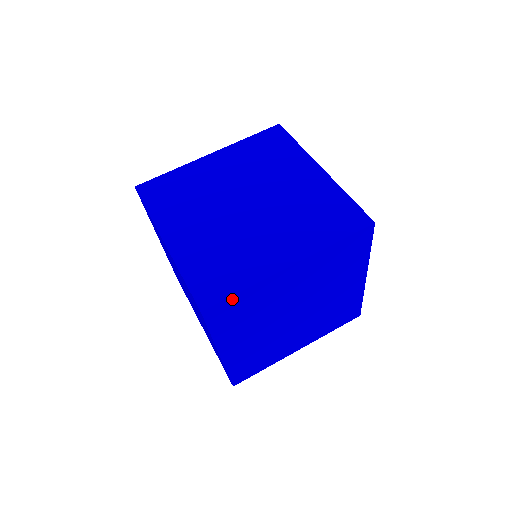
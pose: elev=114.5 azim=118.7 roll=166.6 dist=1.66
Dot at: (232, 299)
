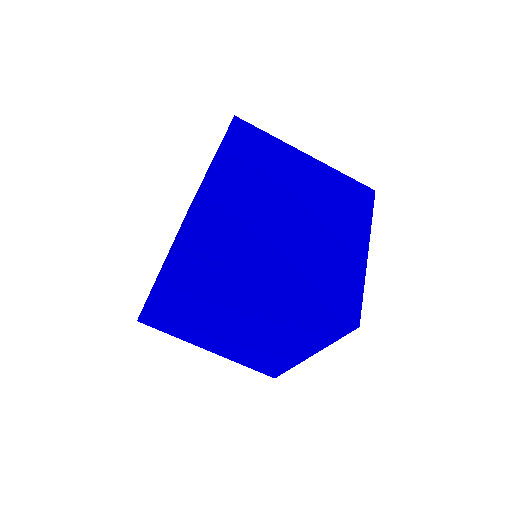
Dot at: occluded
